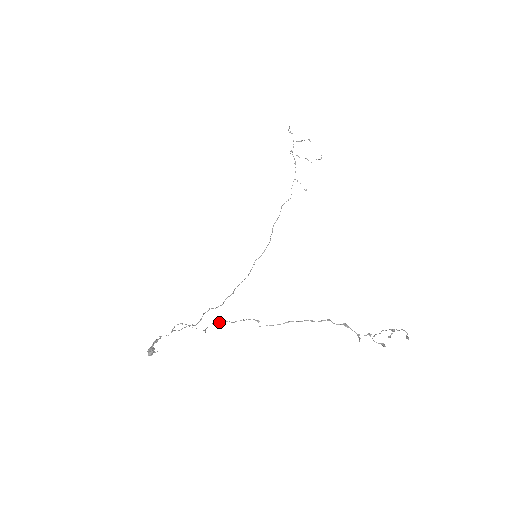
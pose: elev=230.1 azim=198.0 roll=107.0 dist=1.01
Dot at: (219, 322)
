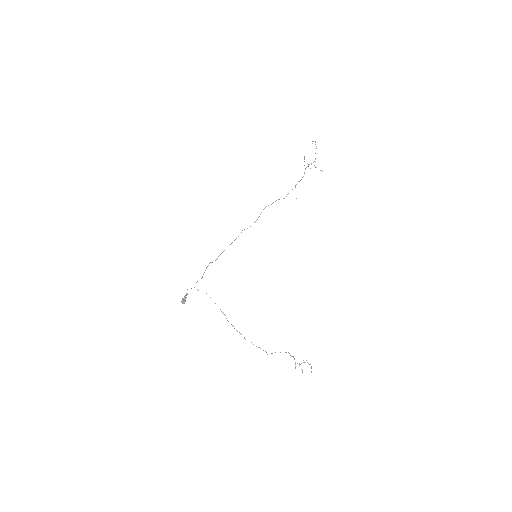
Dot at: occluded
